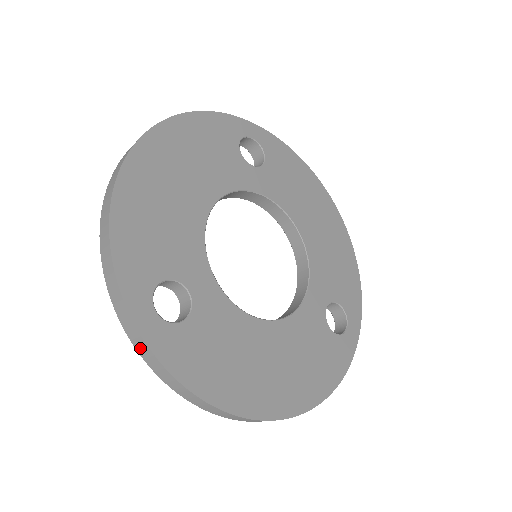
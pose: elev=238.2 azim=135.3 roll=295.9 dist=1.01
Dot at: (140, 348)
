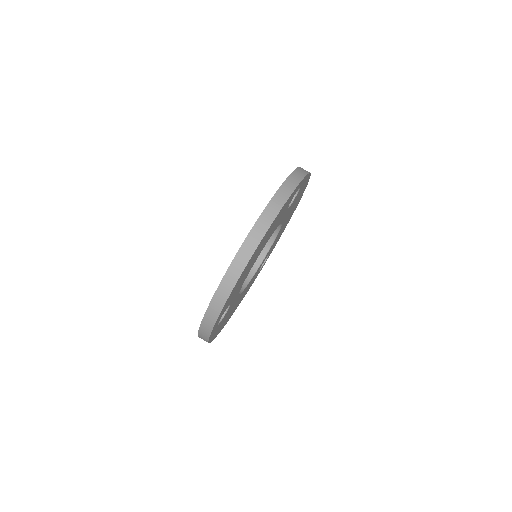
Dot at: (202, 336)
